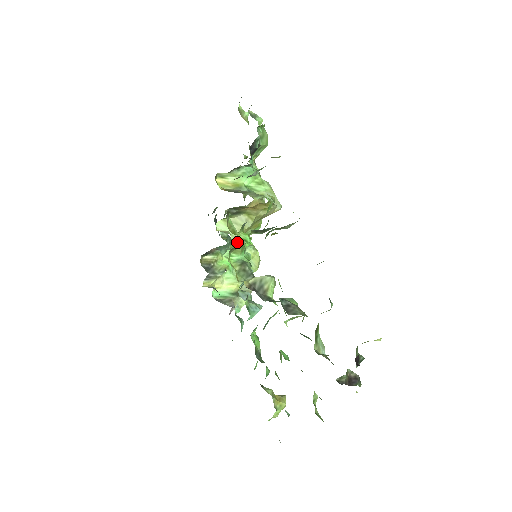
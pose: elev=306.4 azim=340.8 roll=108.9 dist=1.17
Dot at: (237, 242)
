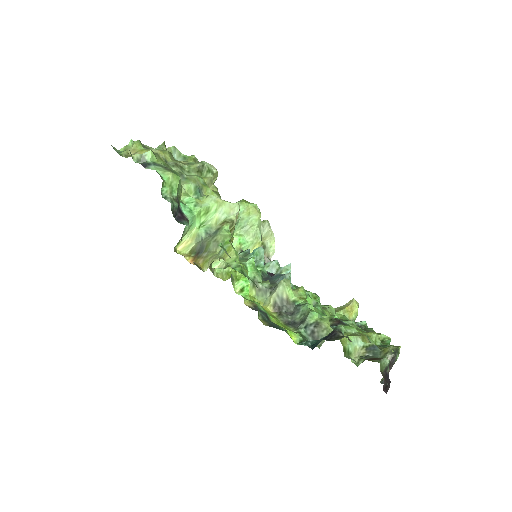
Dot at: occluded
